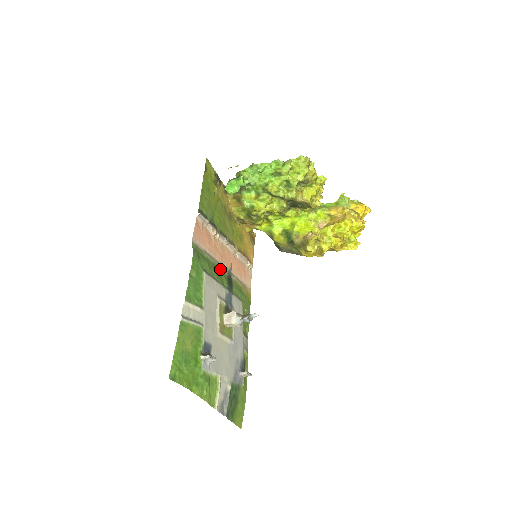
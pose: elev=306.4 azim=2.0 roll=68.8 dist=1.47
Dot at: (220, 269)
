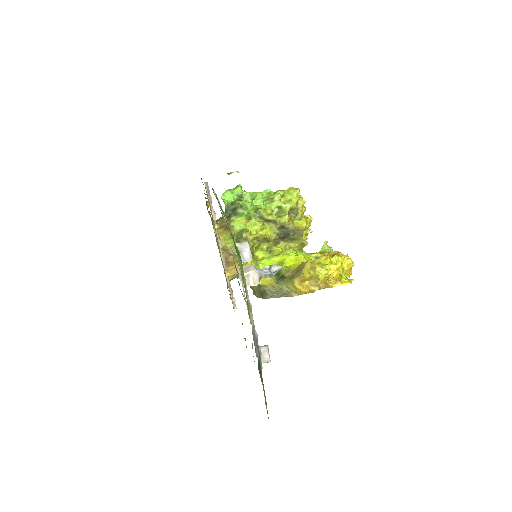
Dot at: occluded
